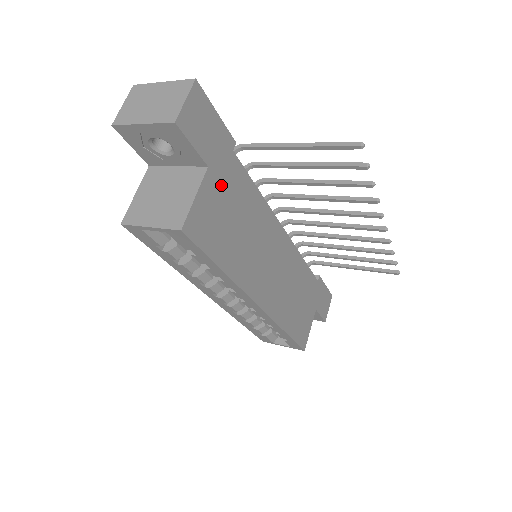
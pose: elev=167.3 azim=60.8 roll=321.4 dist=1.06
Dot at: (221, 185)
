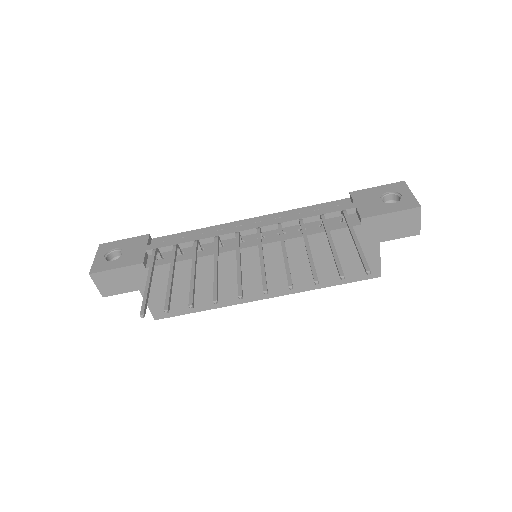
Dot at: (157, 287)
